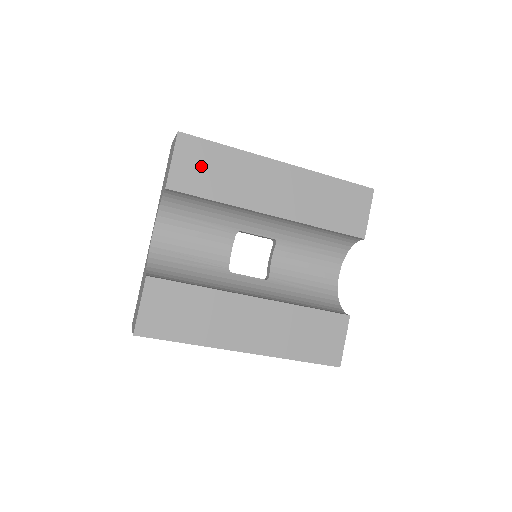
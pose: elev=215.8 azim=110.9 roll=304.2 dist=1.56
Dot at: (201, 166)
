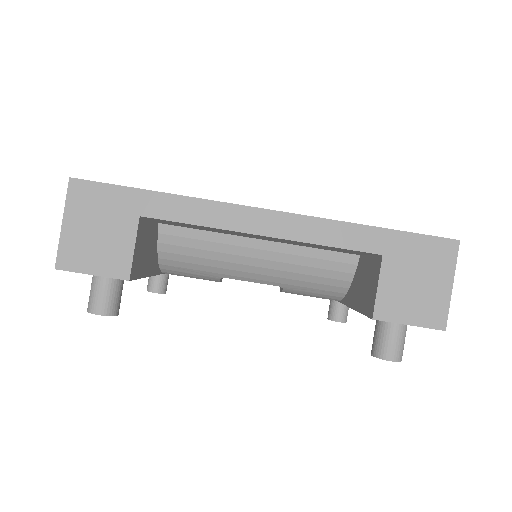
Dot at: occluded
